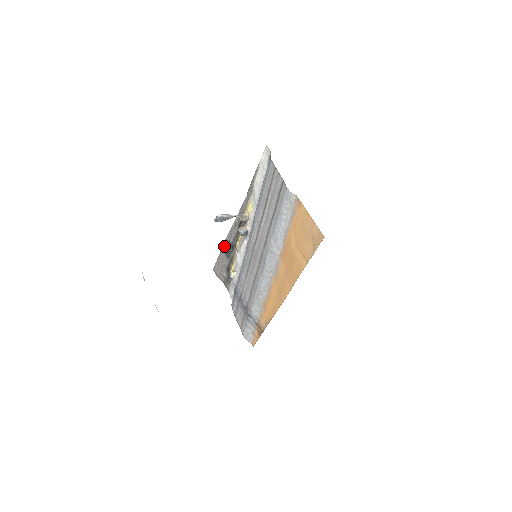
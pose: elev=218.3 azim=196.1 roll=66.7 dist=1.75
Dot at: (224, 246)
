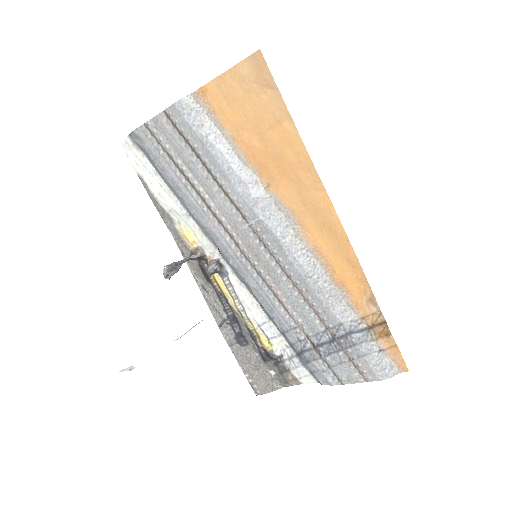
Dot at: (227, 338)
